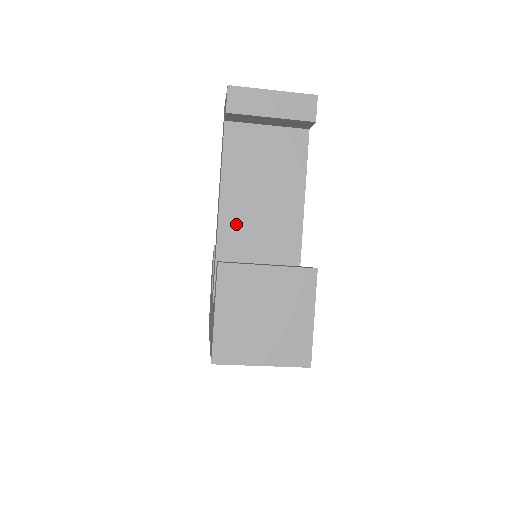
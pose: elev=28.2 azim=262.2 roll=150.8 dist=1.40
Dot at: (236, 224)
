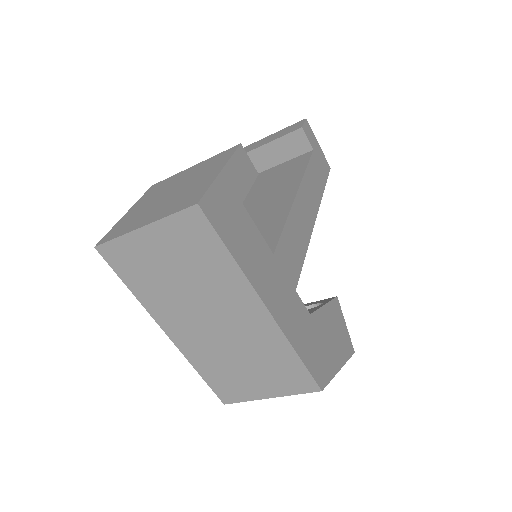
Dot at: occluded
